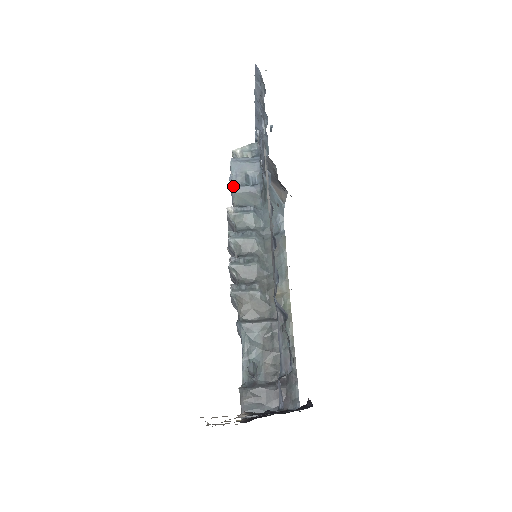
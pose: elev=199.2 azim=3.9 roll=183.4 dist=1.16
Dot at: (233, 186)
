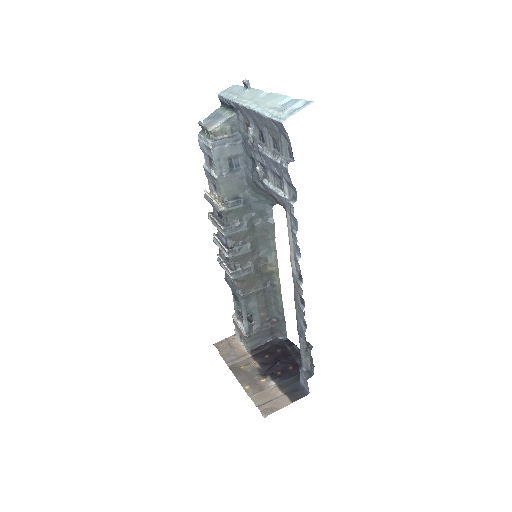
Dot at: (218, 177)
